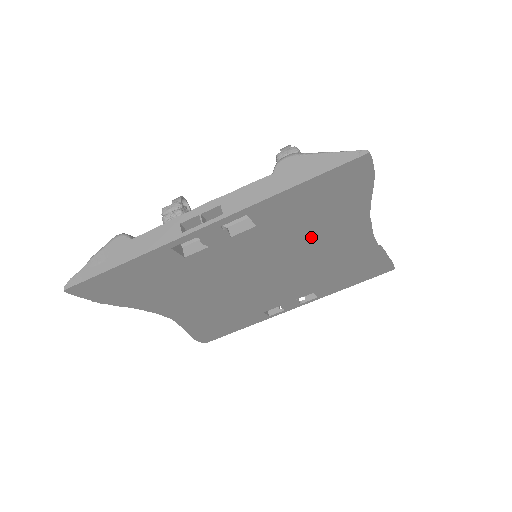
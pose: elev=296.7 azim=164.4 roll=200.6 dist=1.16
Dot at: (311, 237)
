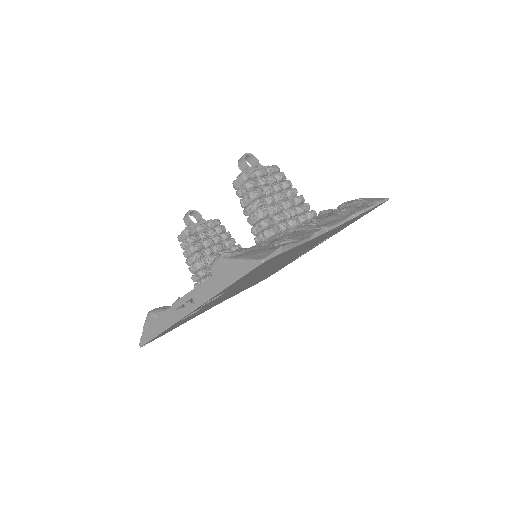
Dot at: (277, 262)
